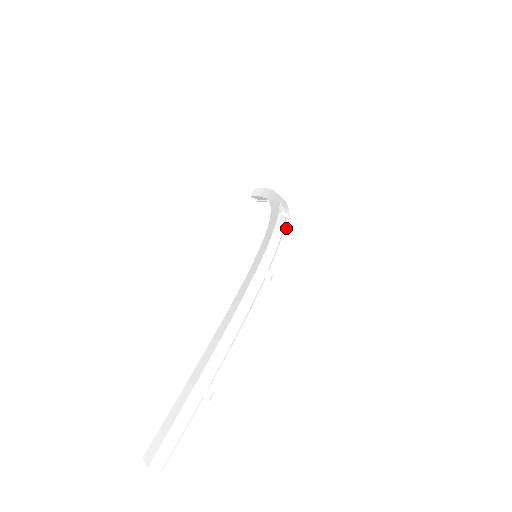
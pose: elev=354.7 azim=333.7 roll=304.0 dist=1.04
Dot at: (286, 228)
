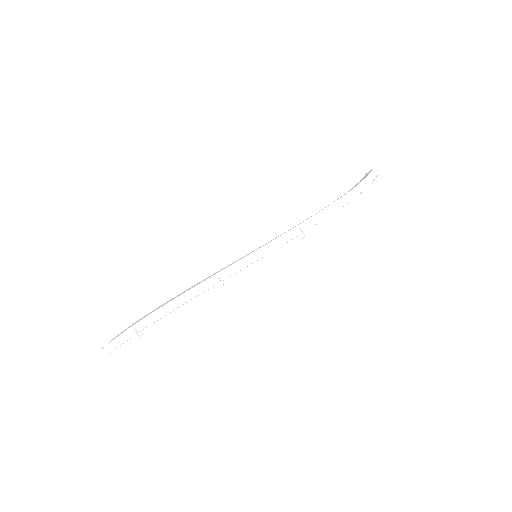
Dot at: (285, 246)
